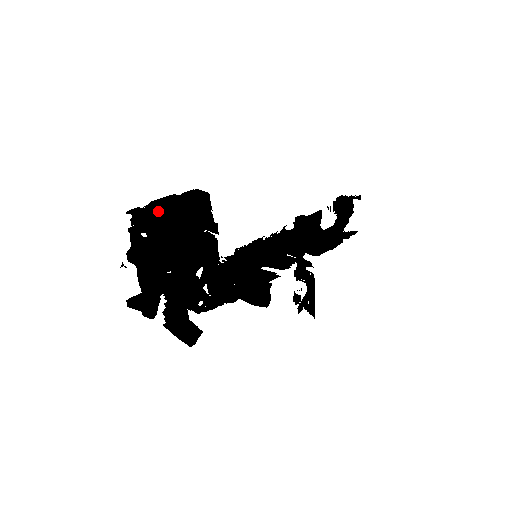
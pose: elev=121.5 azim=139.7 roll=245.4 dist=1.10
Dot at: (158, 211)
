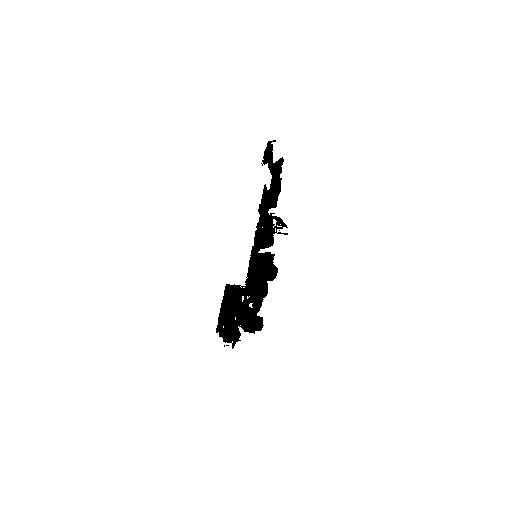
Dot at: (222, 314)
